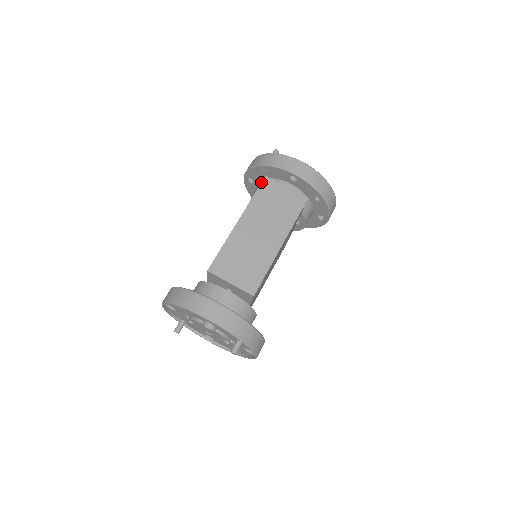
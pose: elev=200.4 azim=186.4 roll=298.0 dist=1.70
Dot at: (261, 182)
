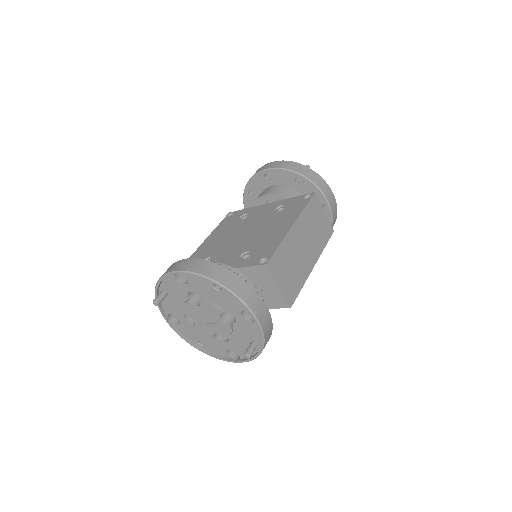
Dot at: (283, 186)
